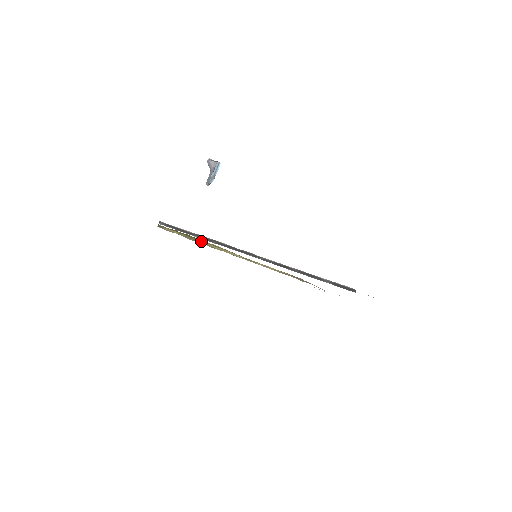
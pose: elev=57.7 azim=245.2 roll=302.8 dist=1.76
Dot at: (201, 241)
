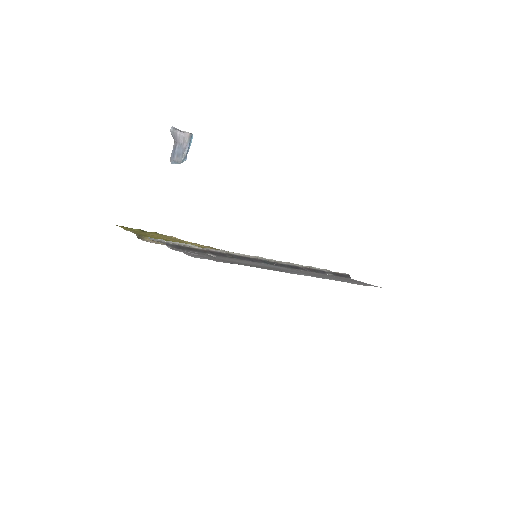
Dot at: occluded
